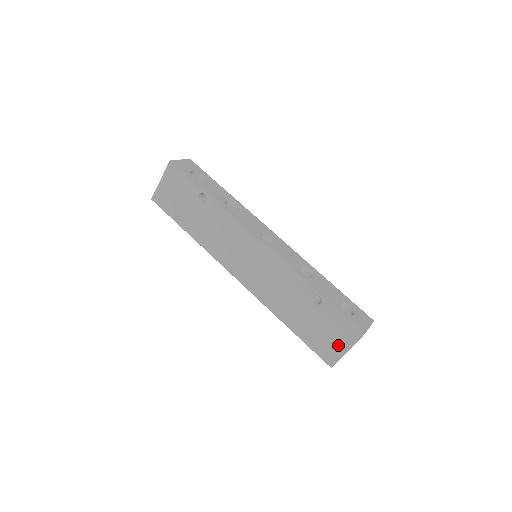
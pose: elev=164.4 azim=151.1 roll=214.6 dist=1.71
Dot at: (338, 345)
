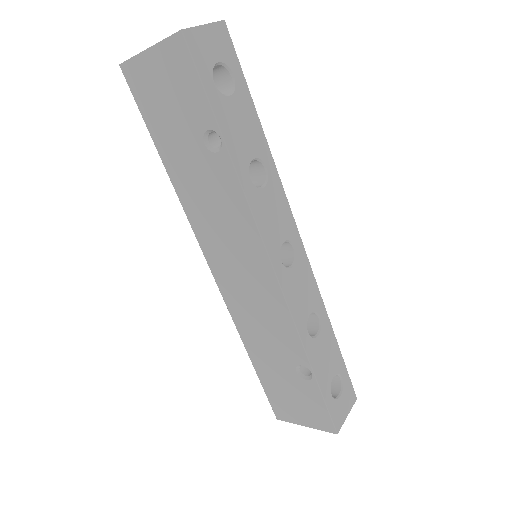
Dot at: (299, 415)
